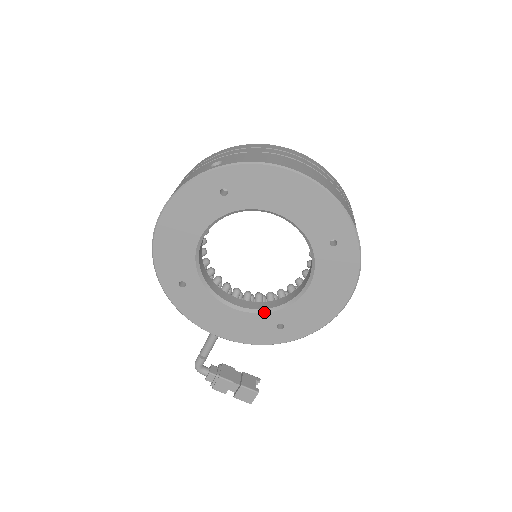
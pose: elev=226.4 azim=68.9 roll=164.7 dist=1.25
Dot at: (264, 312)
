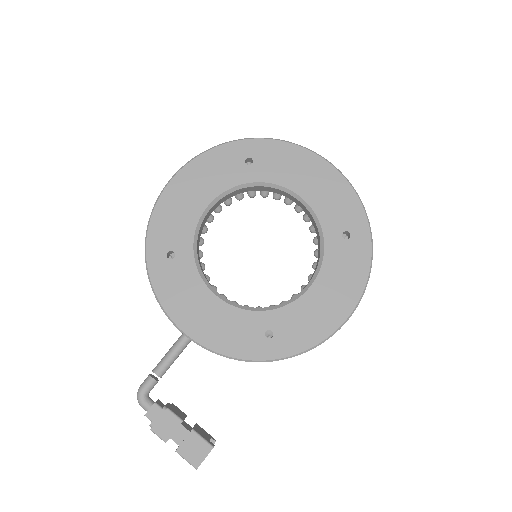
Dot at: (254, 310)
